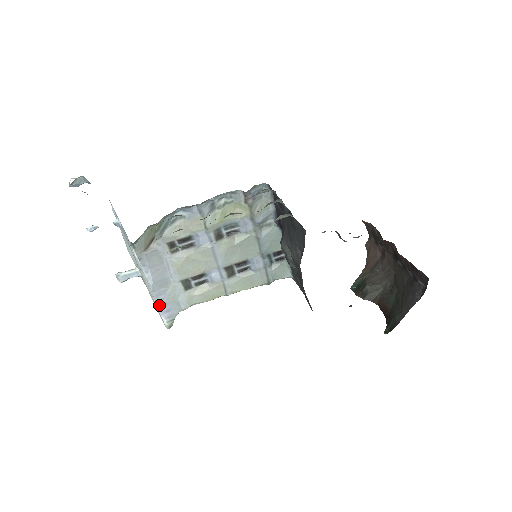
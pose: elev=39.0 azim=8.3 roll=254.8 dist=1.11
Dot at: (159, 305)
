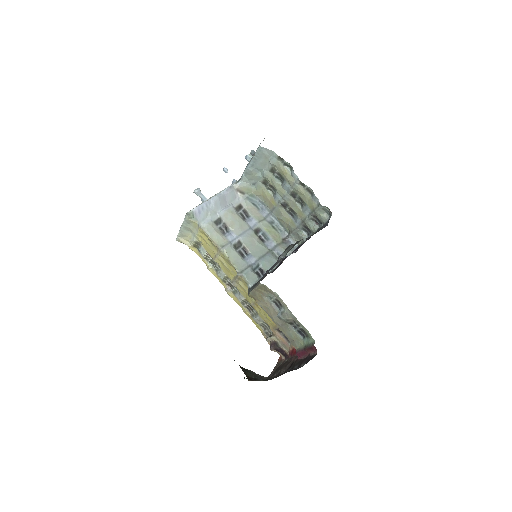
Dot at: (203, 204)
